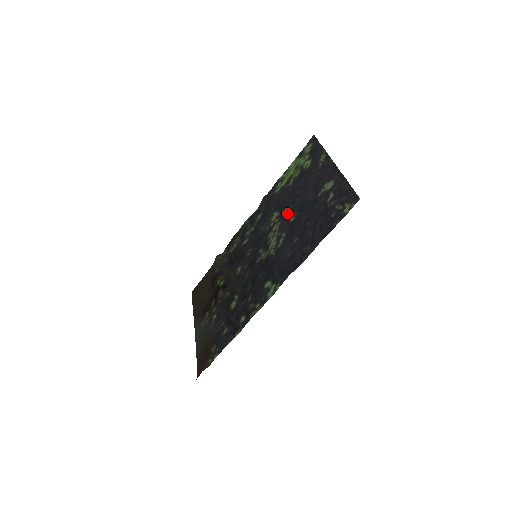
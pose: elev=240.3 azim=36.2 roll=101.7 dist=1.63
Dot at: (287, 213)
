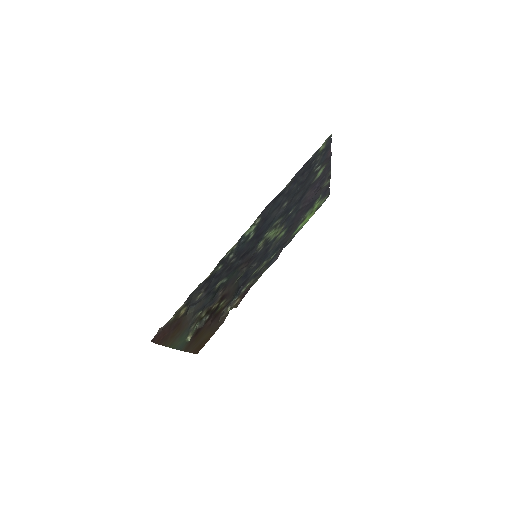
Dot at: (290, 218)
